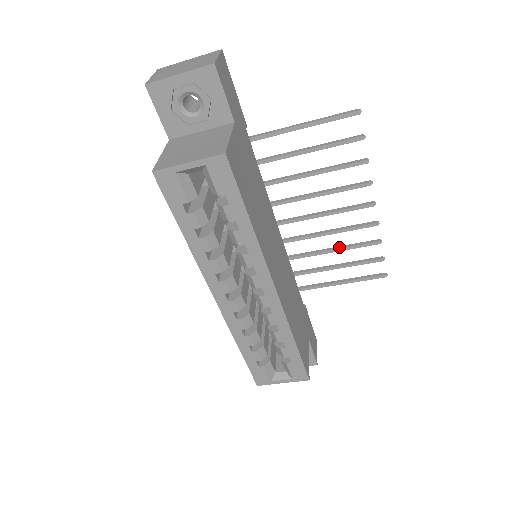
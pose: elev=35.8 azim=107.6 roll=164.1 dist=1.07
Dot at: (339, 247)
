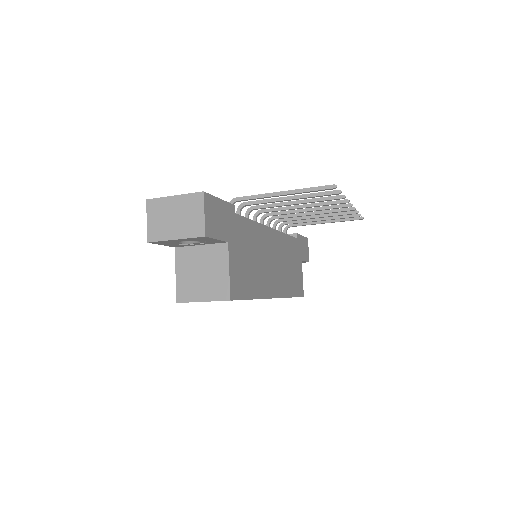
Dot at: (322, 215)
